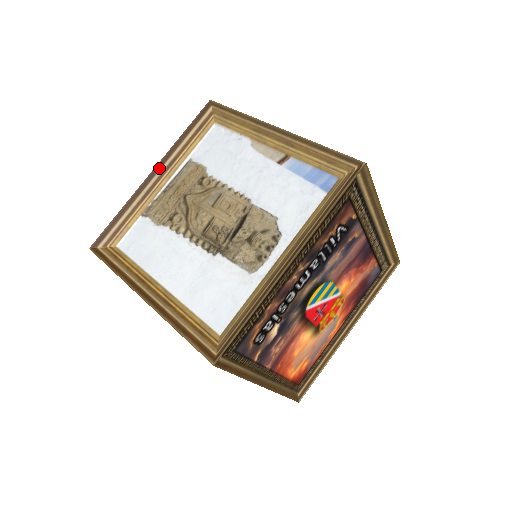
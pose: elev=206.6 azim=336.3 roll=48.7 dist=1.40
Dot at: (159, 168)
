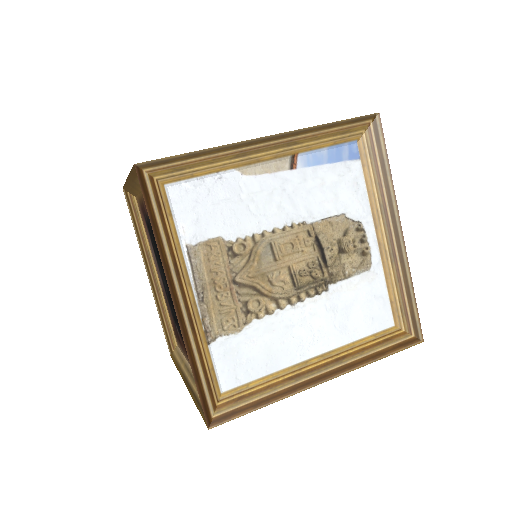
Dot at: (174, 290)
